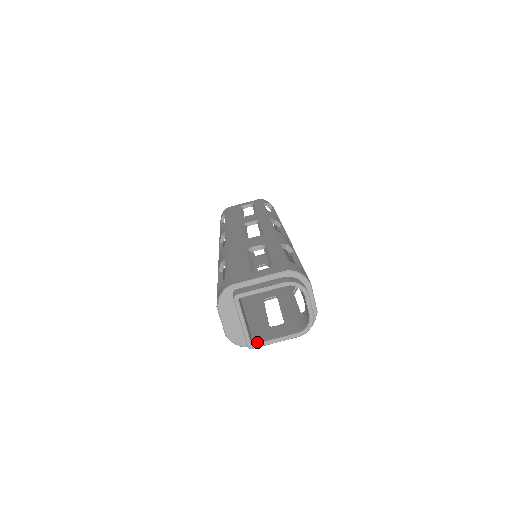
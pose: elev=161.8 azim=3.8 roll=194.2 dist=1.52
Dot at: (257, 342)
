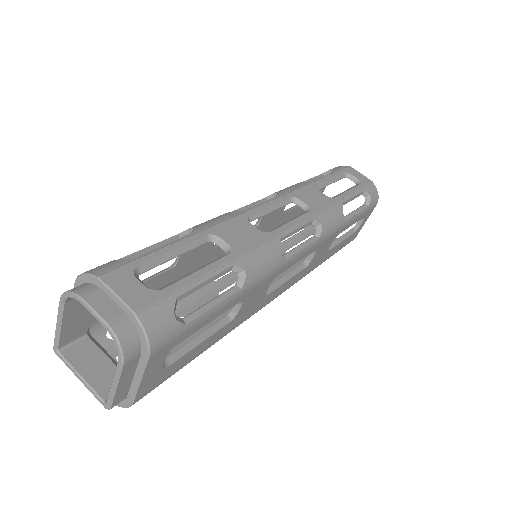
Dot at: (109, 396)
